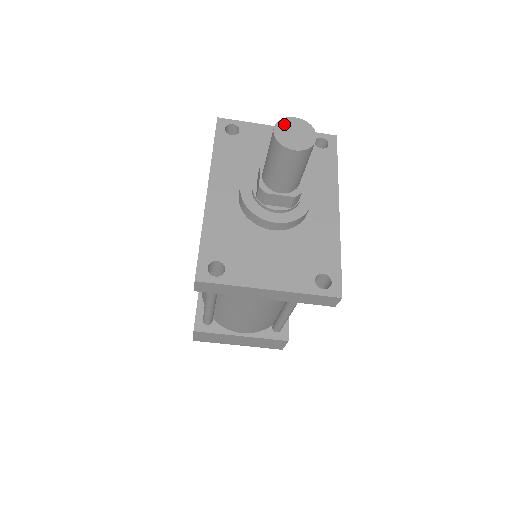
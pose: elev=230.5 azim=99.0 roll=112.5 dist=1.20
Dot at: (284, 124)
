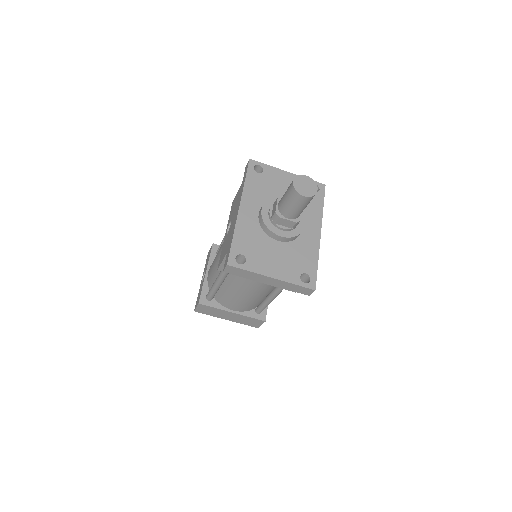
Dot at: (300, 179)
